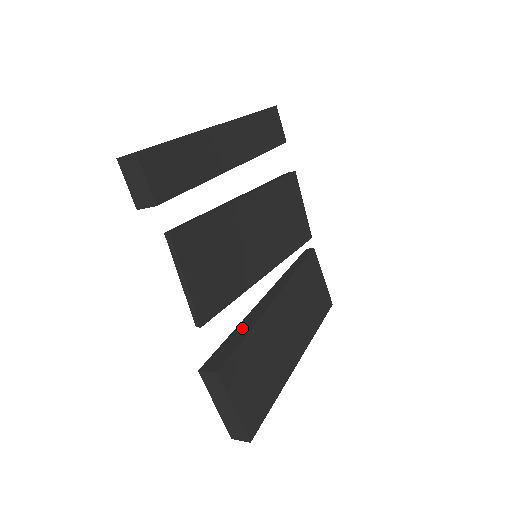
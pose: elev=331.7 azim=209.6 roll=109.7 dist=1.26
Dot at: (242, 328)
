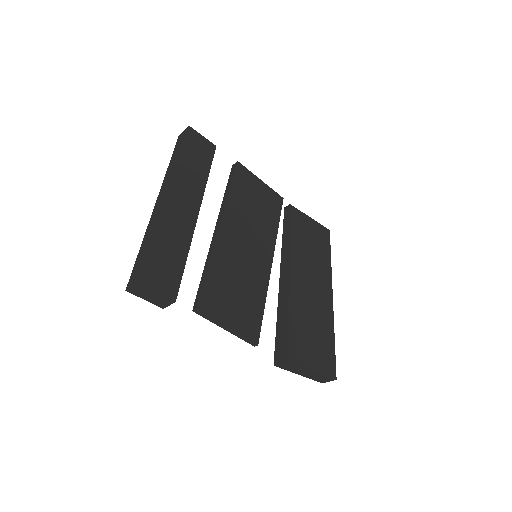
Dot at: (281, 313)
